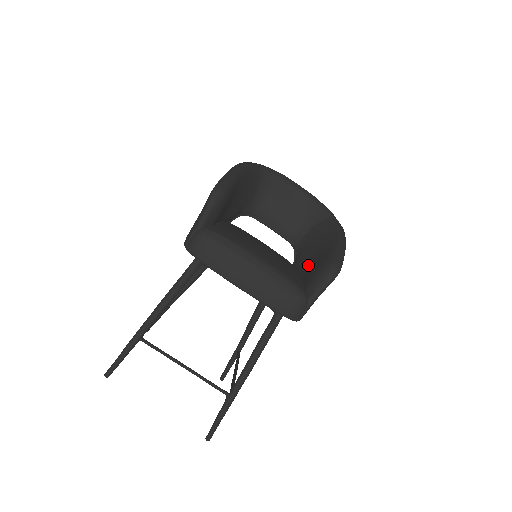
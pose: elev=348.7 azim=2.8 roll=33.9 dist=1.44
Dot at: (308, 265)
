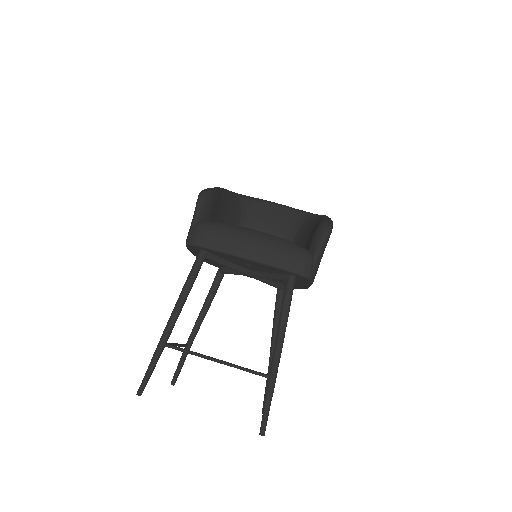
Dot at: (305, 246)
